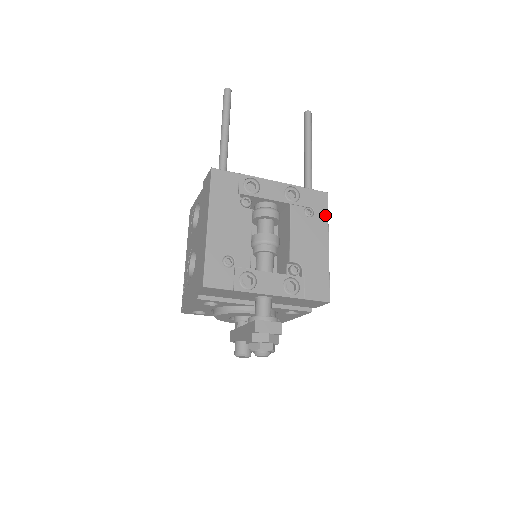
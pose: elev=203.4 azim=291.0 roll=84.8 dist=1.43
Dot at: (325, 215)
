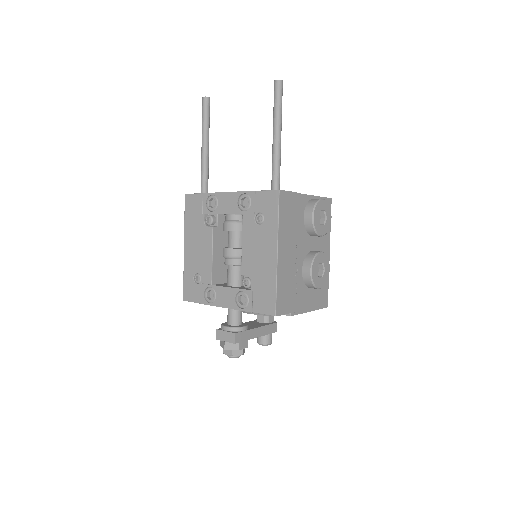
Dot at: (275, 219)
